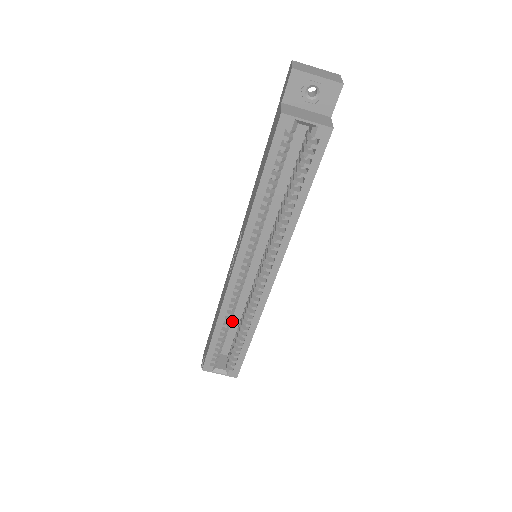
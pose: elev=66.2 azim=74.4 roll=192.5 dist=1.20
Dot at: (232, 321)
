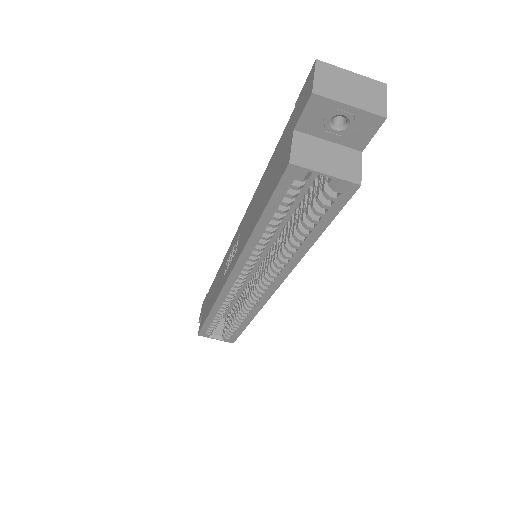
Dot at: occluded
